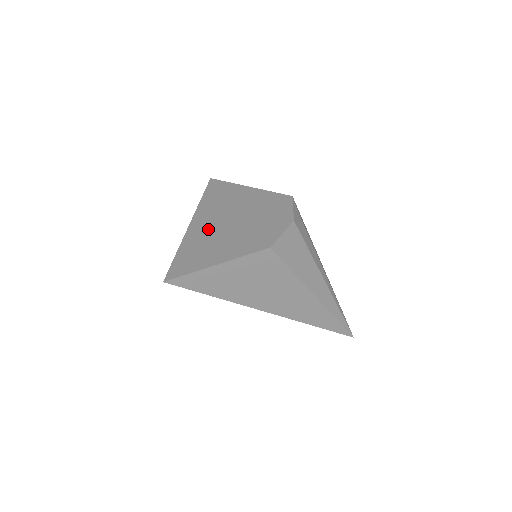
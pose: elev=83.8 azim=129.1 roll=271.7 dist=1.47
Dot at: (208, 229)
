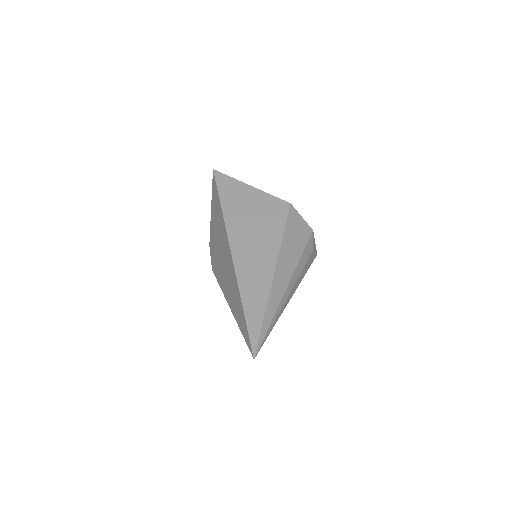
Dot at: occluded
